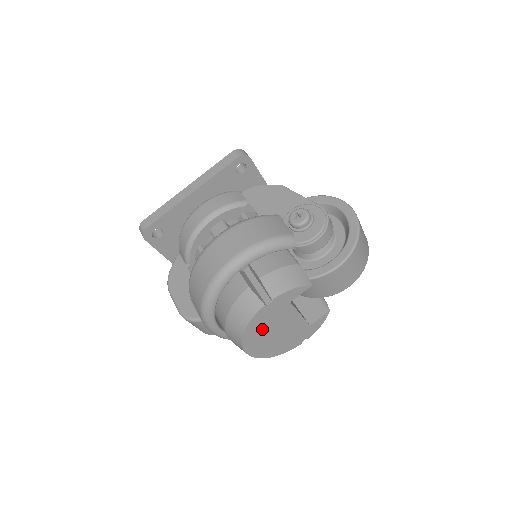
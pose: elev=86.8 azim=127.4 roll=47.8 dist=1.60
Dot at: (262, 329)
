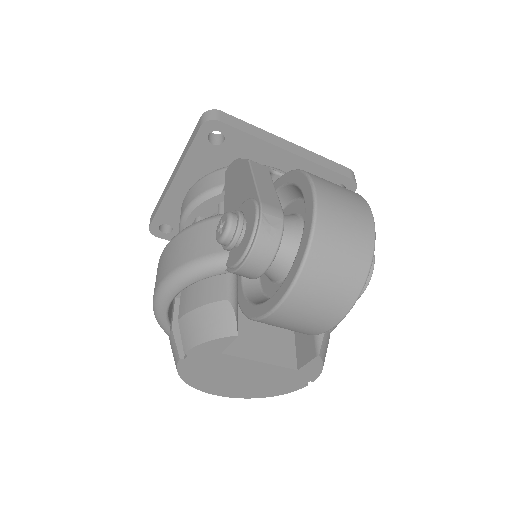
Dot at: (210, 377)
